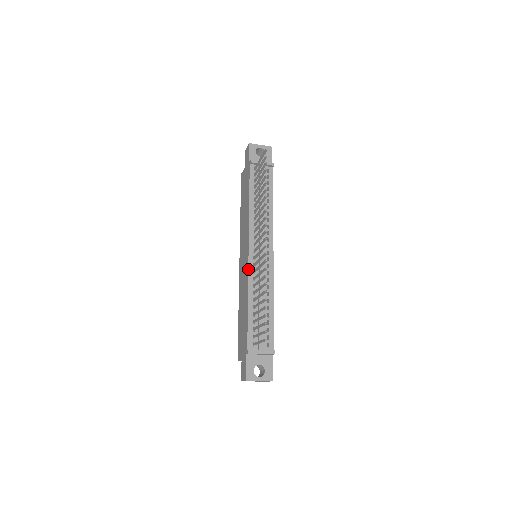
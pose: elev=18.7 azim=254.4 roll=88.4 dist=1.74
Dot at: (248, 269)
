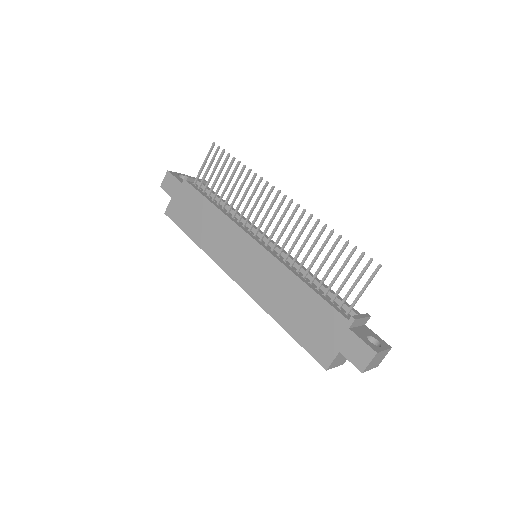
Dot at: (271, 254)
